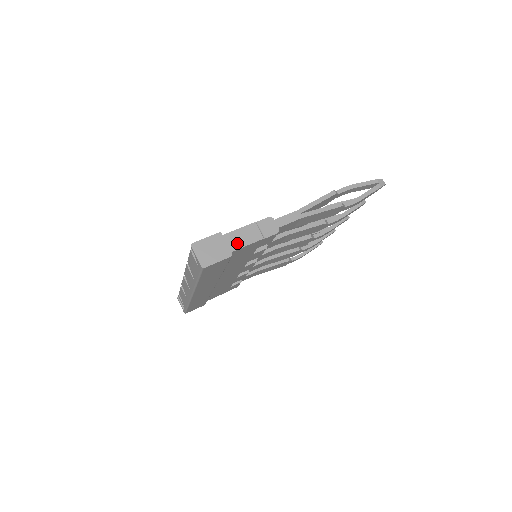
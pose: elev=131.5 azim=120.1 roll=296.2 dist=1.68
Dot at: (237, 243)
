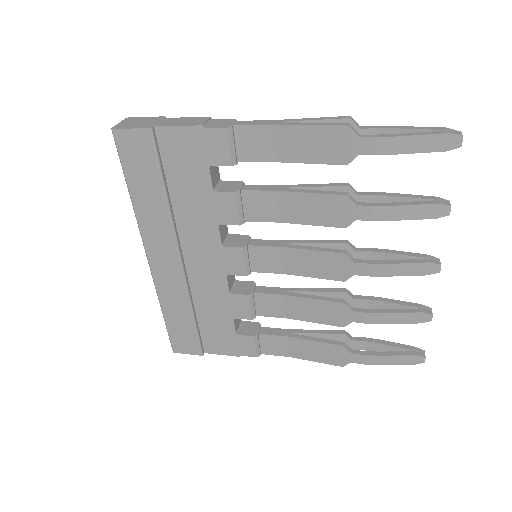
Dot at: (169, 123)
